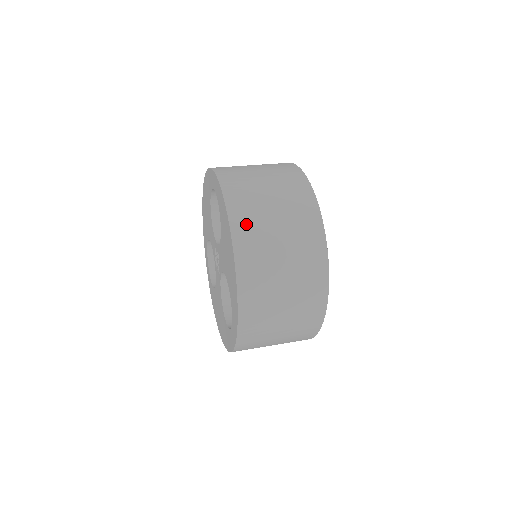
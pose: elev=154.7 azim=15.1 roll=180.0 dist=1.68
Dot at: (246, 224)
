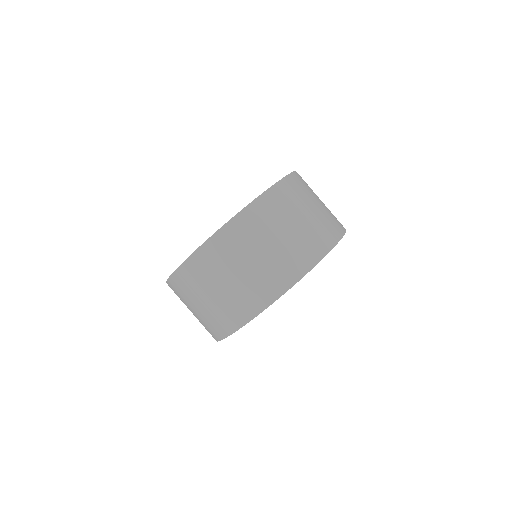
Dot at: (218, 251)
